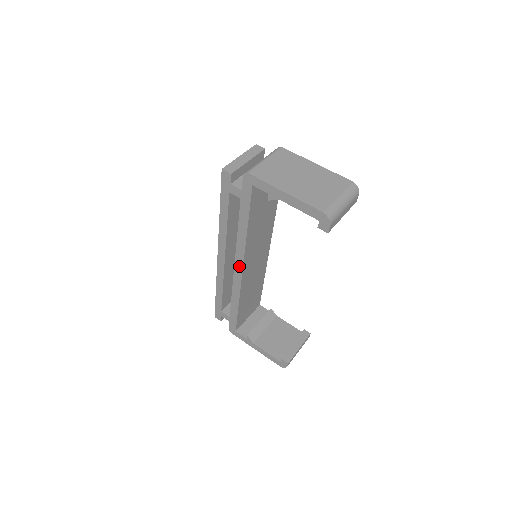
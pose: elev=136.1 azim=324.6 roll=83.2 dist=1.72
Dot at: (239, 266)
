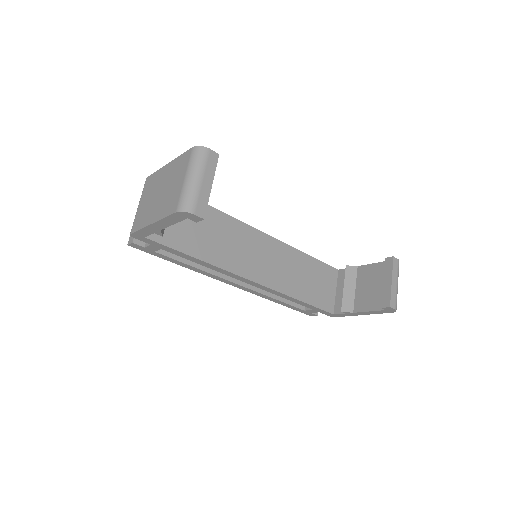
Dot at: (246, 281)
